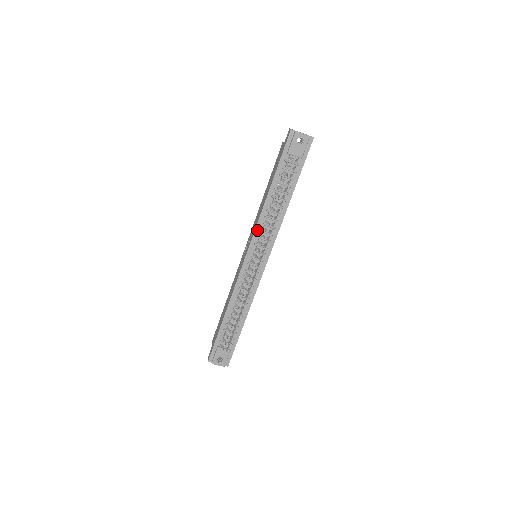
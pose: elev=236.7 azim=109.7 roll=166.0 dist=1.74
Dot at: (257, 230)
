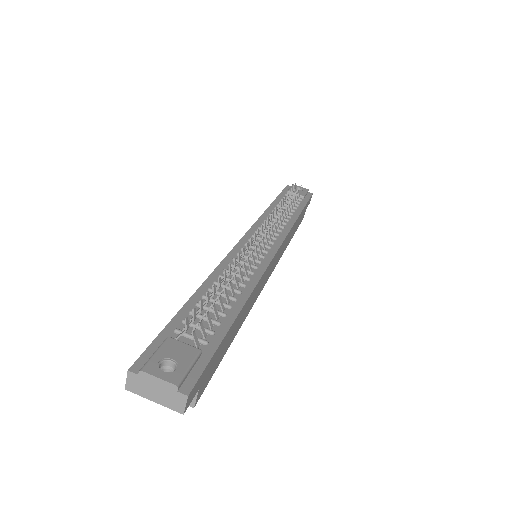
Dot at: (257, 224)
